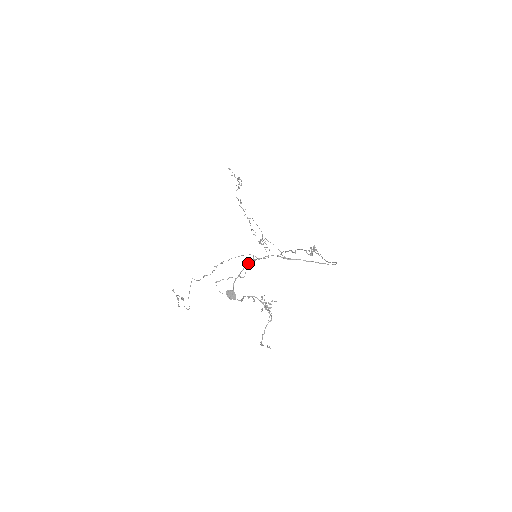
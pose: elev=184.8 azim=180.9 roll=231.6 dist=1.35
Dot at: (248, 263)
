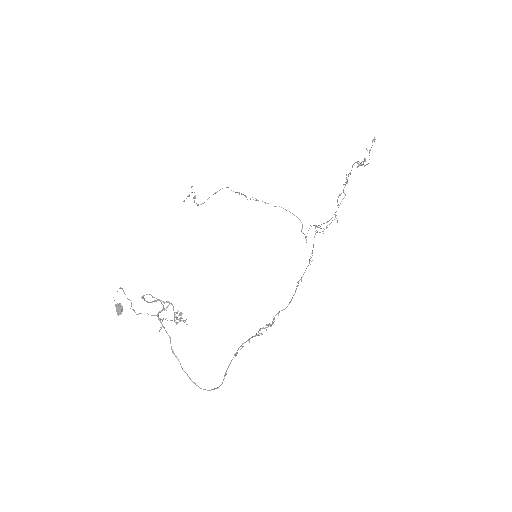
Dot at: occluded
